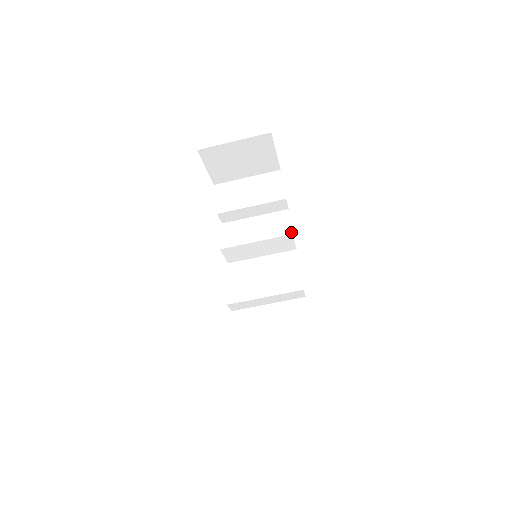
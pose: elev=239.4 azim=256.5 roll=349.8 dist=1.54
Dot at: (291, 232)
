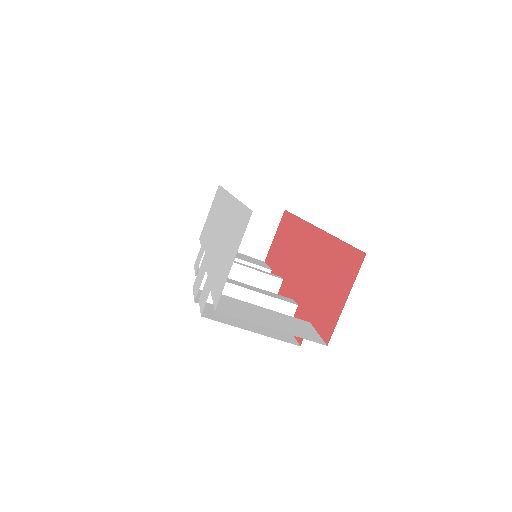
Dot at: (281, 278)
